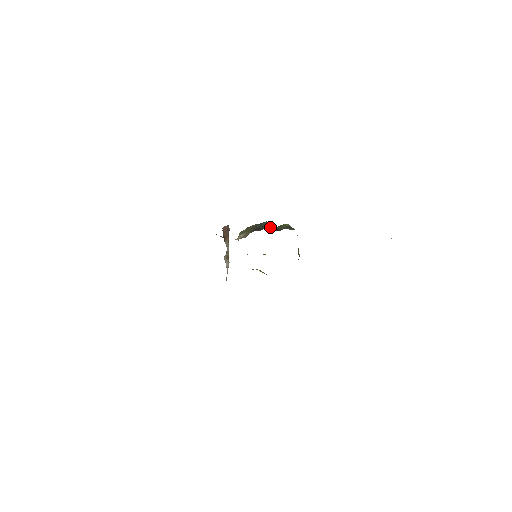
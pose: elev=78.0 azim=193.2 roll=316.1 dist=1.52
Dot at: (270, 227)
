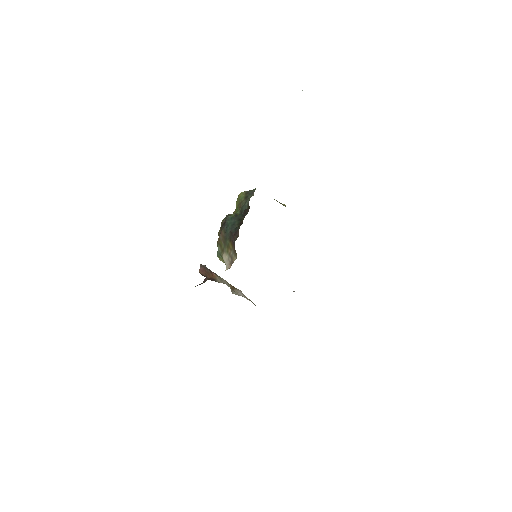
Dot at: (238, 218)
